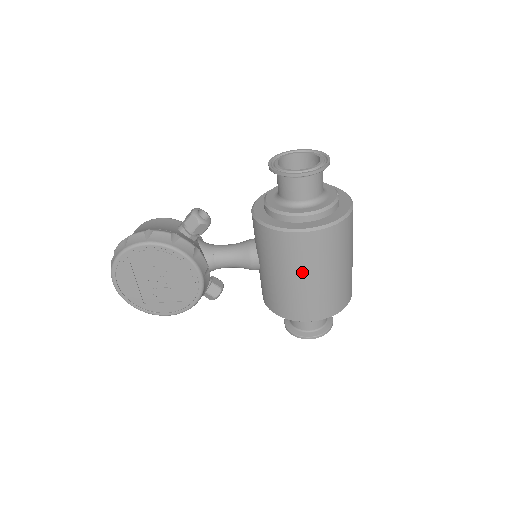
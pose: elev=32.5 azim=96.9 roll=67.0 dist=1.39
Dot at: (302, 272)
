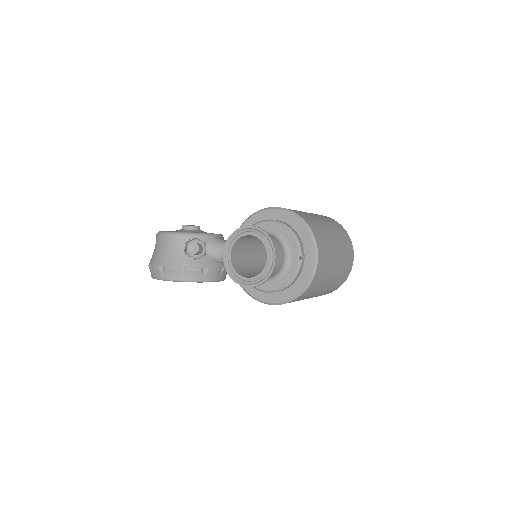
Dot at: occluded
